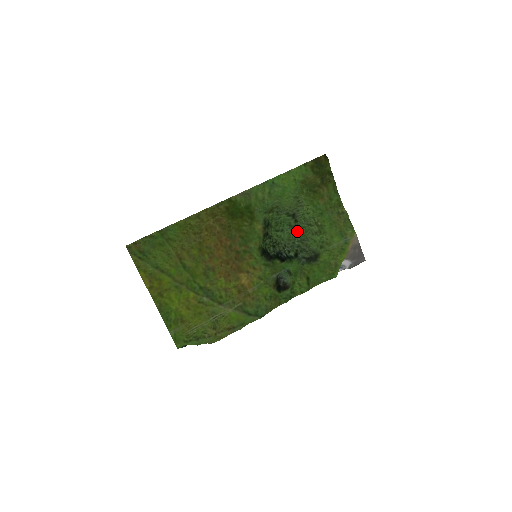
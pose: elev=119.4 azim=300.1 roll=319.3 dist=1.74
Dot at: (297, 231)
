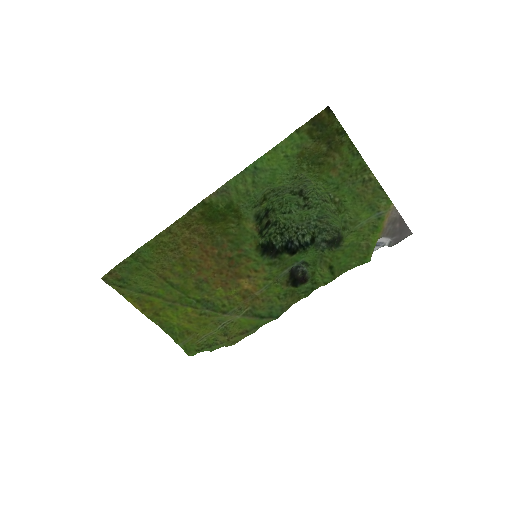
Dot at: (310, 210)
